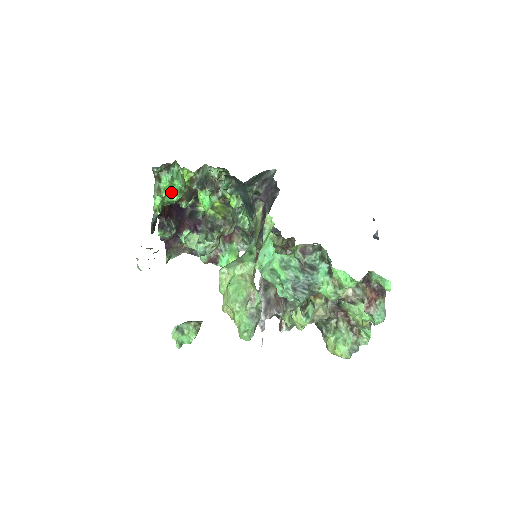
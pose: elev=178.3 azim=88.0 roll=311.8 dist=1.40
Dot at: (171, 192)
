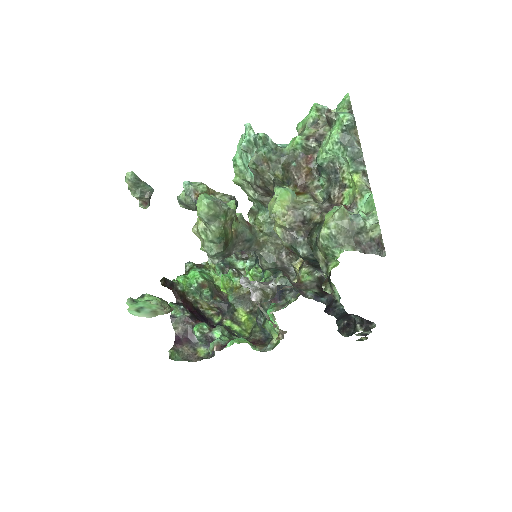
Dot at: (195, 272)
